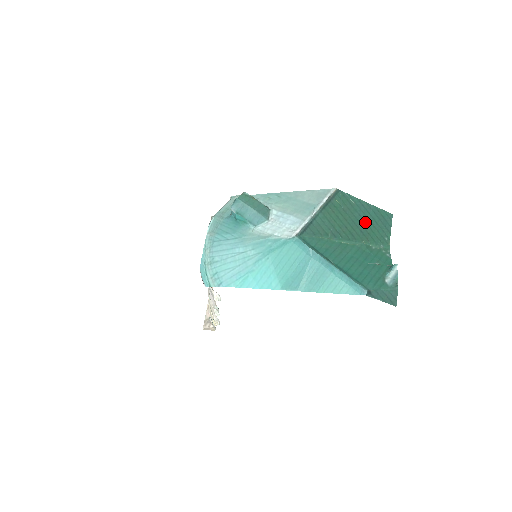
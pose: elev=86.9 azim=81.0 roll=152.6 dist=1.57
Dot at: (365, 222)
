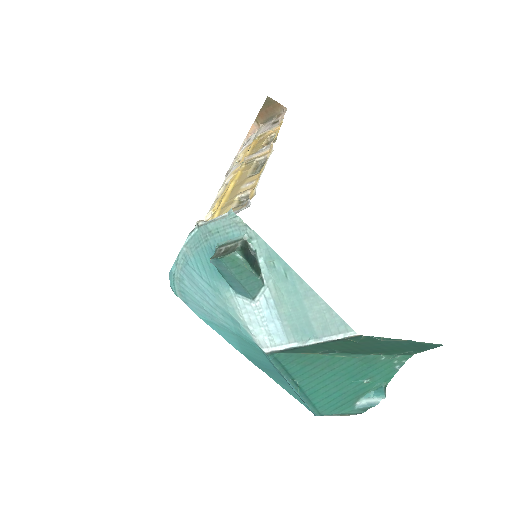
Dot at: (388, 347)
